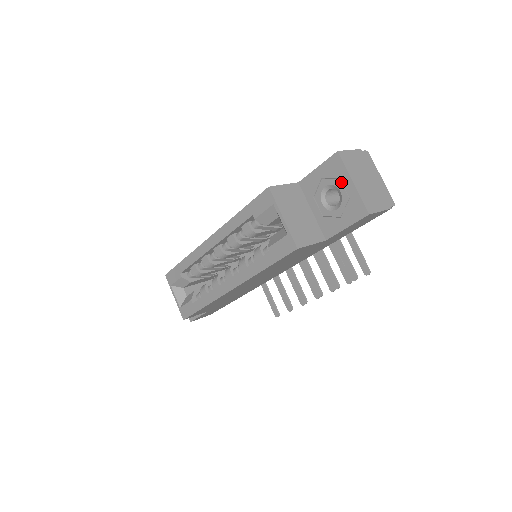
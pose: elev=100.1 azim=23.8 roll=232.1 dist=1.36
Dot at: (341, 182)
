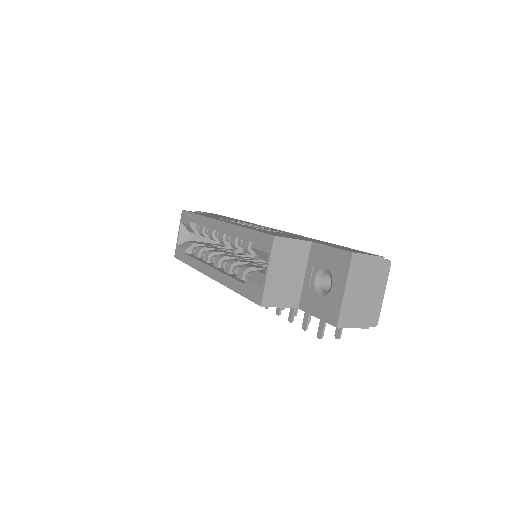
Dot at: (338, 279)
